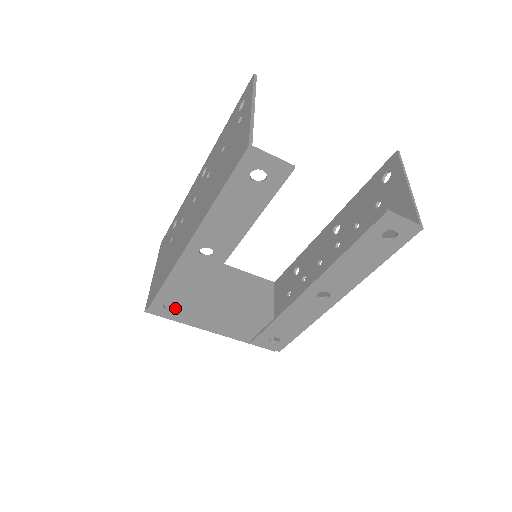
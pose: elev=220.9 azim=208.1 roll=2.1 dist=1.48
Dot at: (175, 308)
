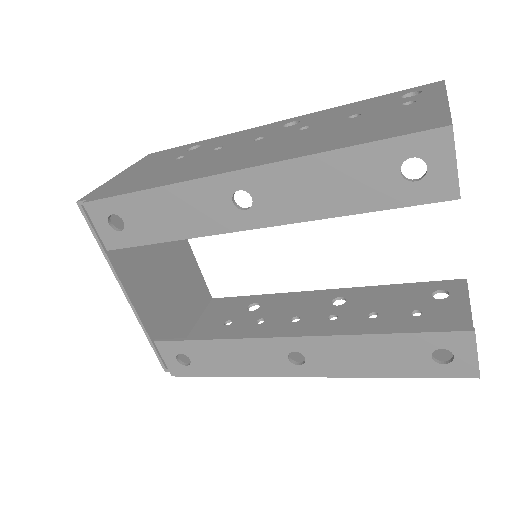
Dot at: (121, 230)
